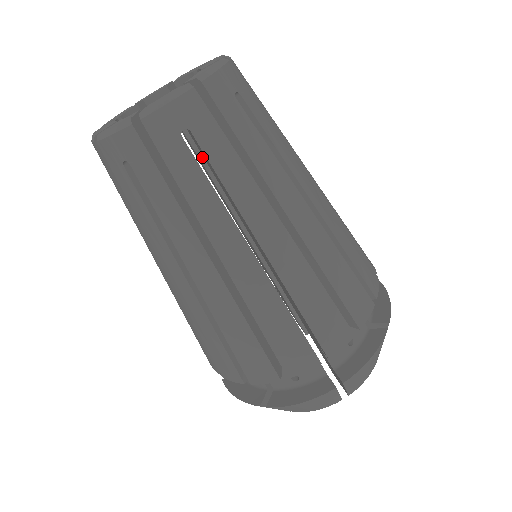
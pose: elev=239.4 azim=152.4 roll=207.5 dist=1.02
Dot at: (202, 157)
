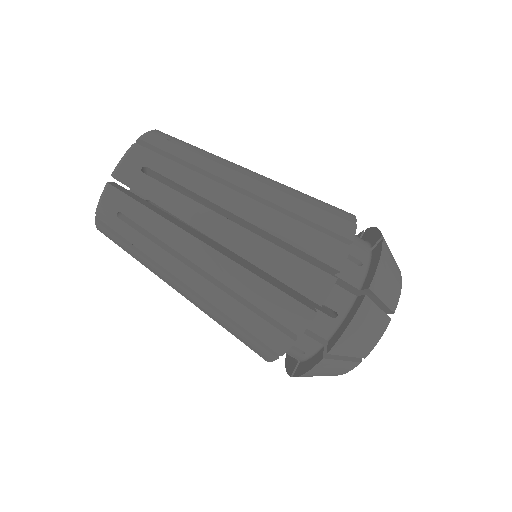
Dot at: occluded
